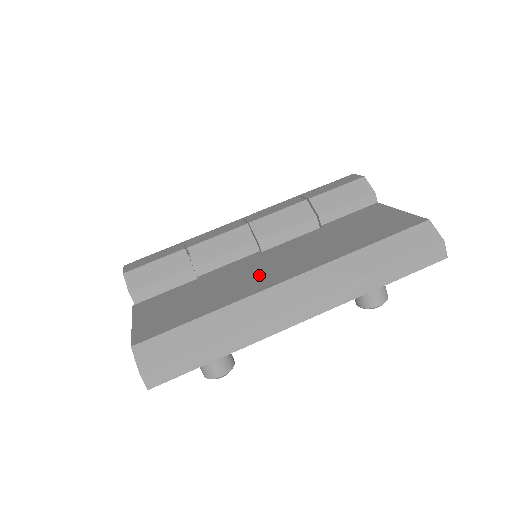
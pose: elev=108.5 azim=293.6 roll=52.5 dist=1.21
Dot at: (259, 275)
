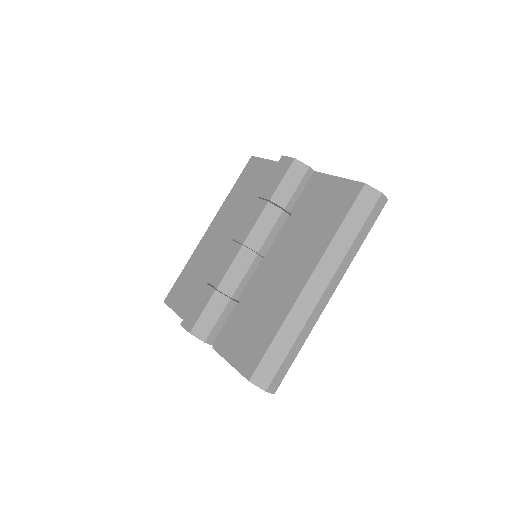
Dot at: (283, 283)
